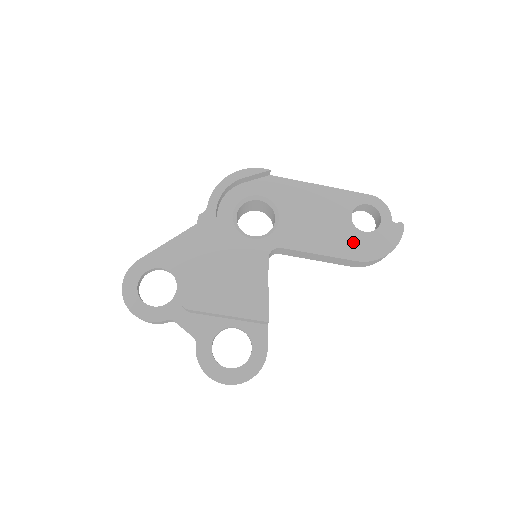
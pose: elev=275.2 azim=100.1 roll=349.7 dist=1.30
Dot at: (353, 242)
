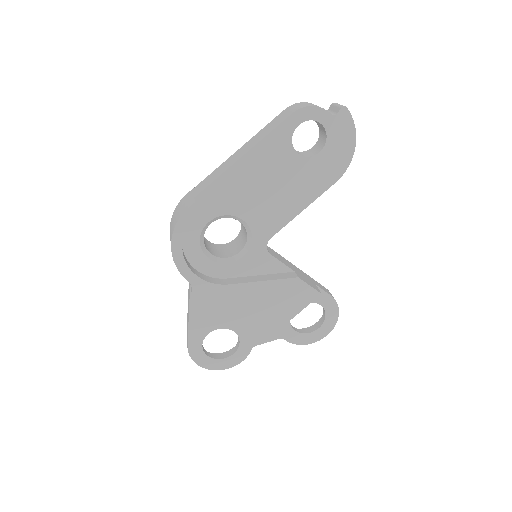
Dot at: (319, 171)
